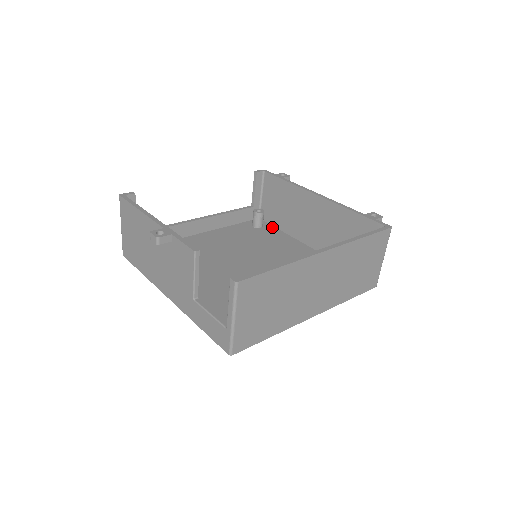
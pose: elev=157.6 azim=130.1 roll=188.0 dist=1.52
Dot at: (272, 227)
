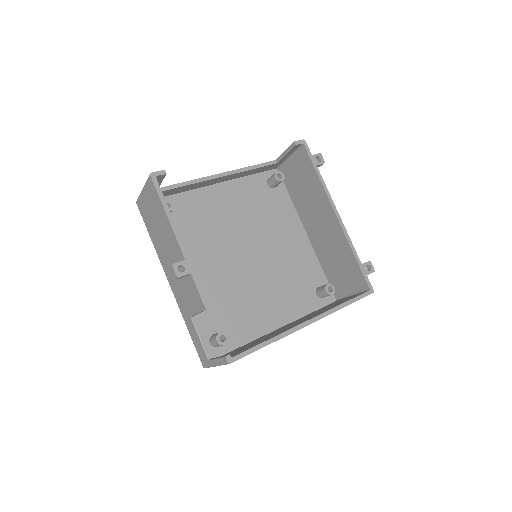
Dot at: (285, 190)
